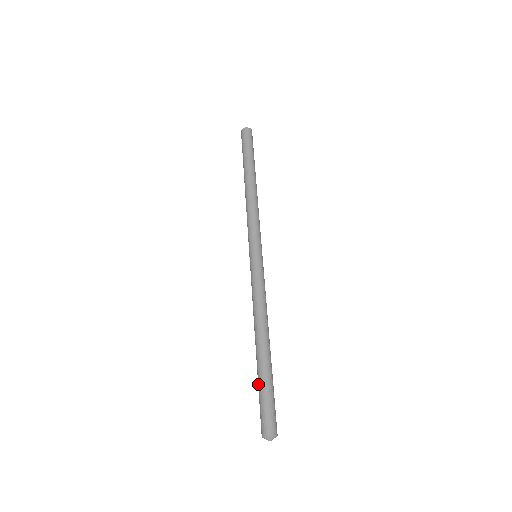
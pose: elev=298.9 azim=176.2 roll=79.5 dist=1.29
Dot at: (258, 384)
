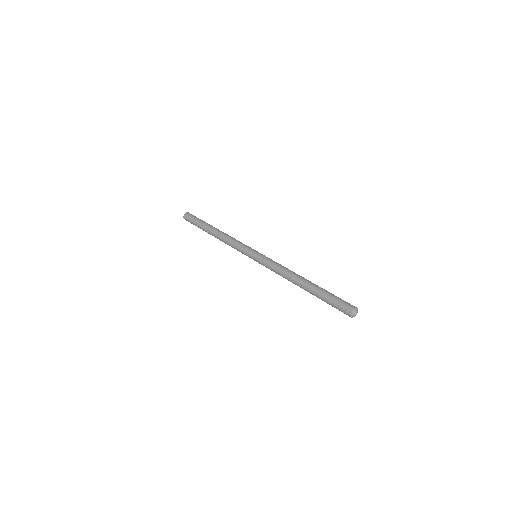
Dot at: (322, 299)
